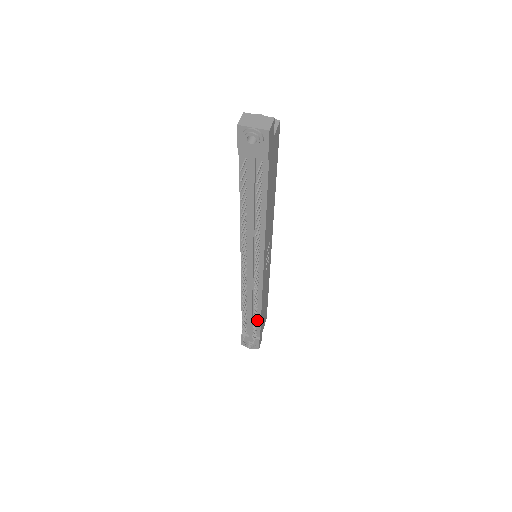
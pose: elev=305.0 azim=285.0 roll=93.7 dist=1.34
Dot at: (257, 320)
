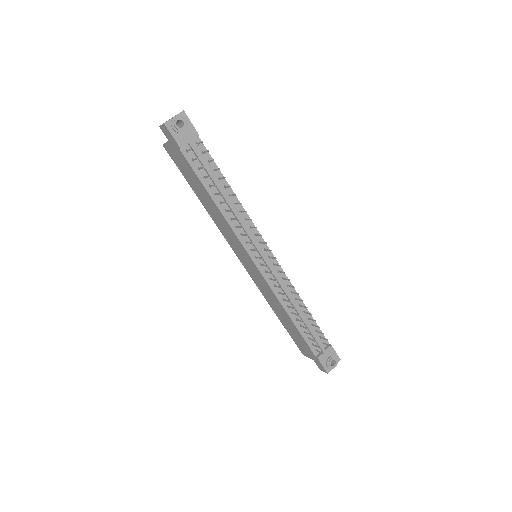
Dot at: (311, 322)
